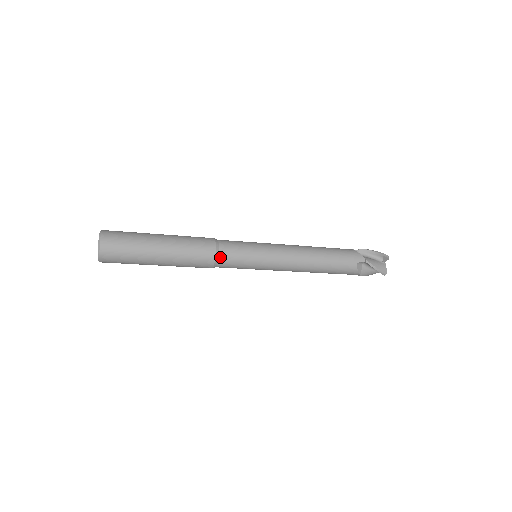
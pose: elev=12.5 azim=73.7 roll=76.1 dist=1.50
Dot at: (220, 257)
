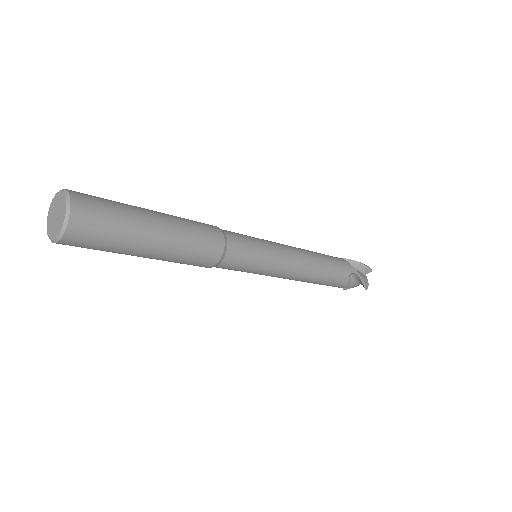
Dot at: (228, 252)
